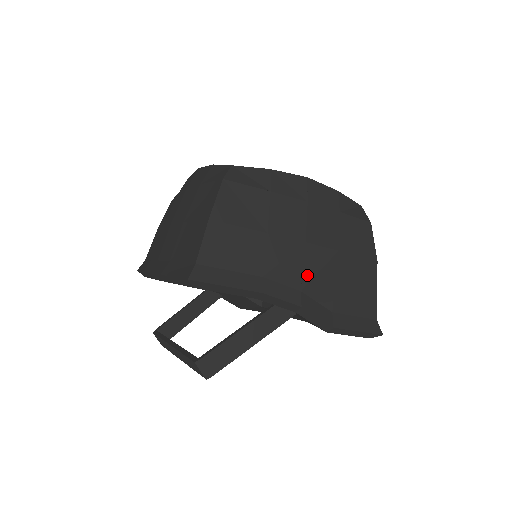
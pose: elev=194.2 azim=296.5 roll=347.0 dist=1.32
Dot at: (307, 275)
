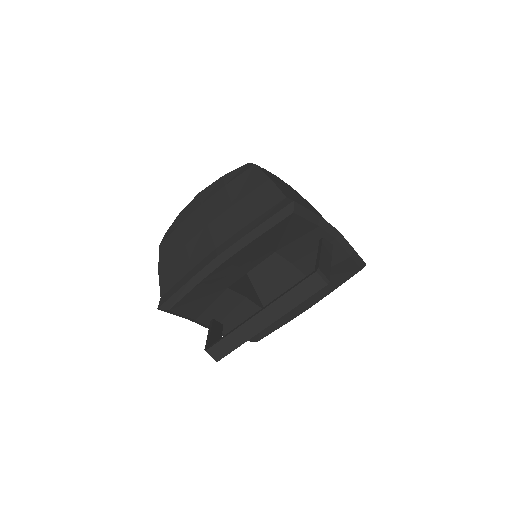
Dot at: occluded
